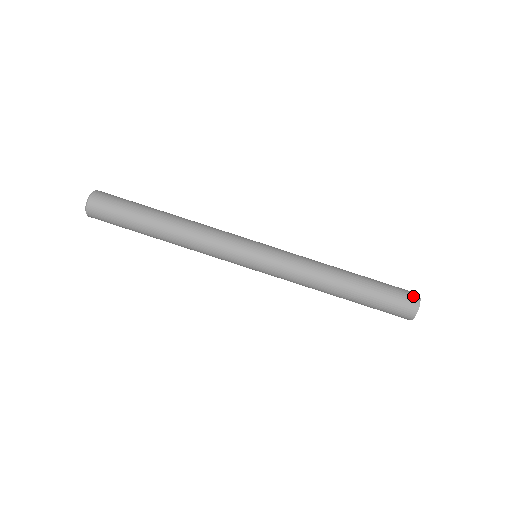
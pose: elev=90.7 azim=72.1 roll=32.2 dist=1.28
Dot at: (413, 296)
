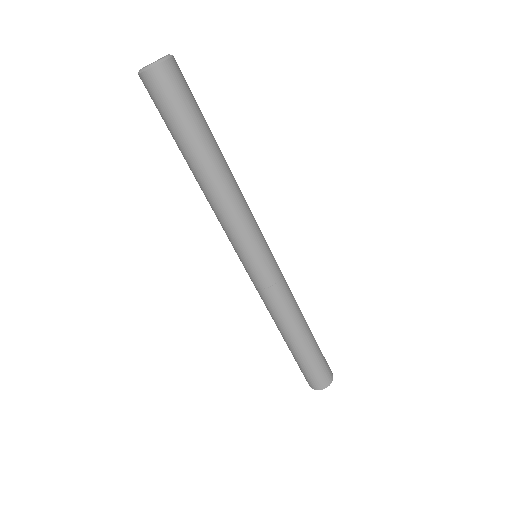
Dot at: (326, 381)
